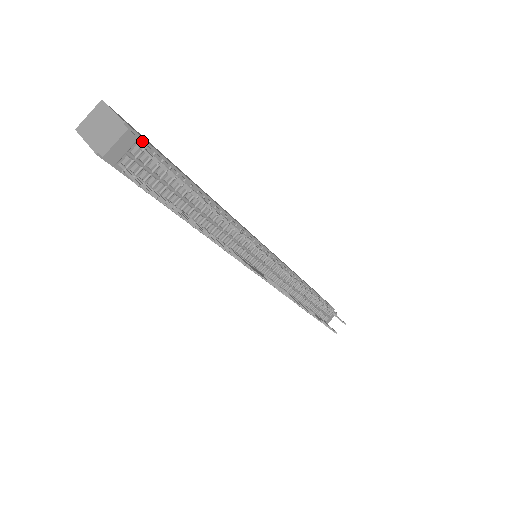
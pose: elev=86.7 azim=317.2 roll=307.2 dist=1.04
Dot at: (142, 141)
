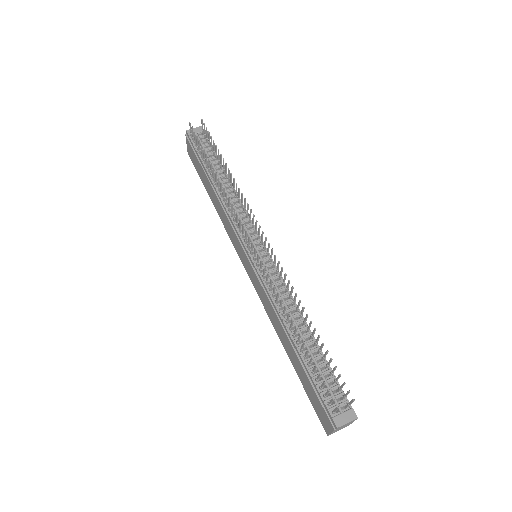
Dot at: occluded
